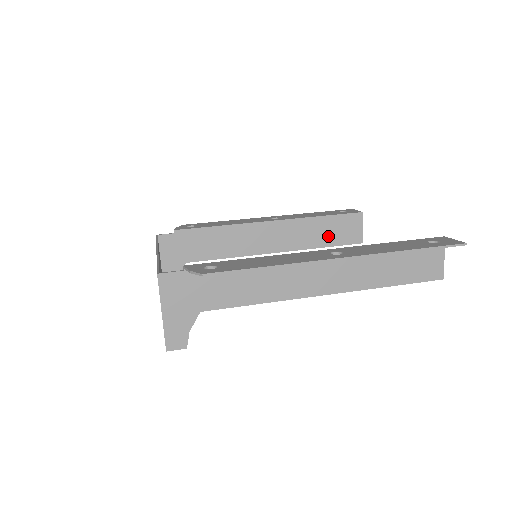
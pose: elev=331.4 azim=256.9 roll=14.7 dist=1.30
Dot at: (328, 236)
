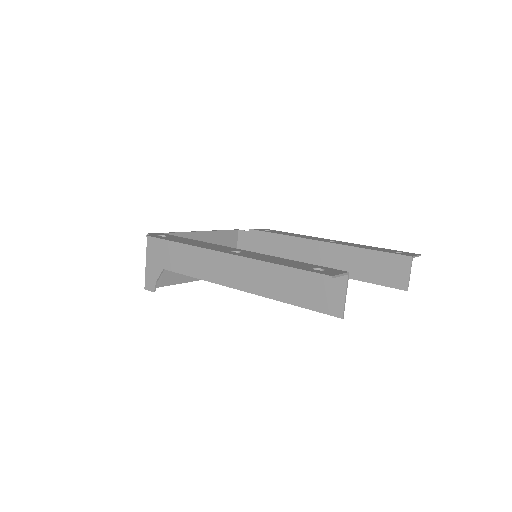
Dot at: (370, 271)
